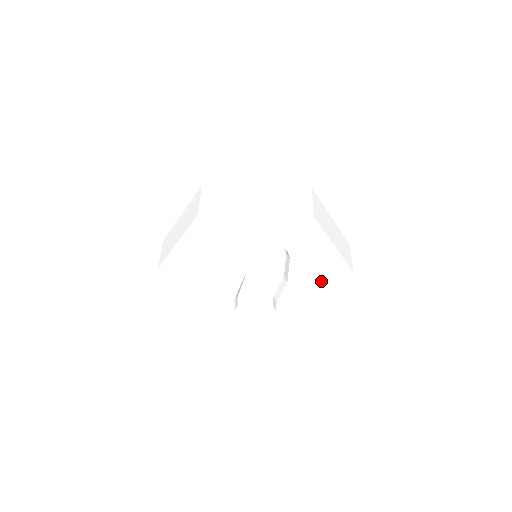
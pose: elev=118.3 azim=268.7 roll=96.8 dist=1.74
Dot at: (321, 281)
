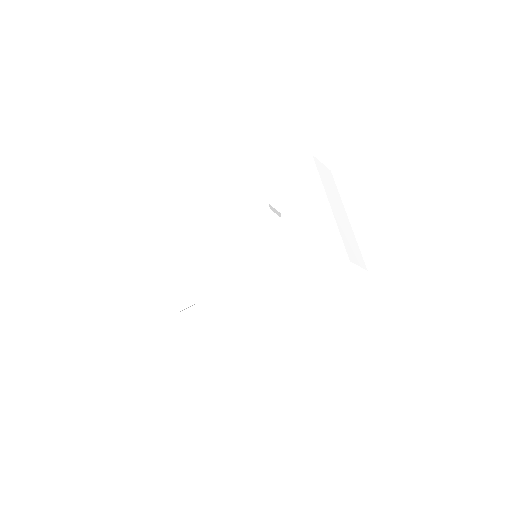
Dot at: (309, 281)
